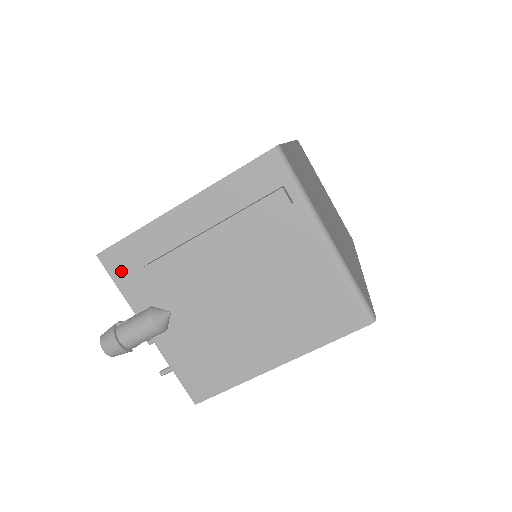
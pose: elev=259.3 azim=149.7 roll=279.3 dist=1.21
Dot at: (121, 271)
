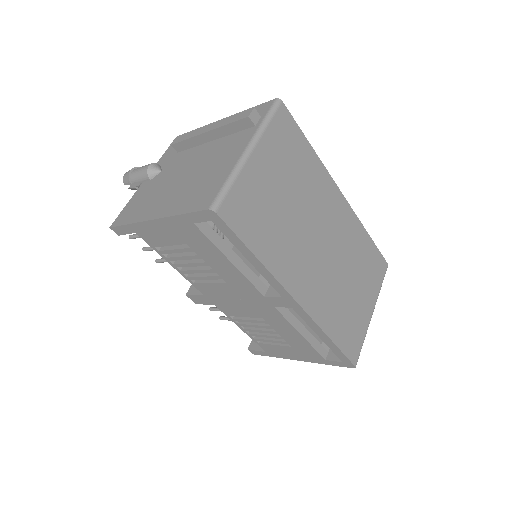
Dot at: occluded
